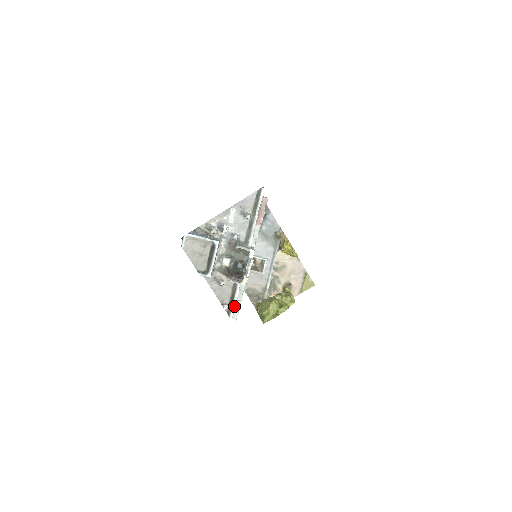
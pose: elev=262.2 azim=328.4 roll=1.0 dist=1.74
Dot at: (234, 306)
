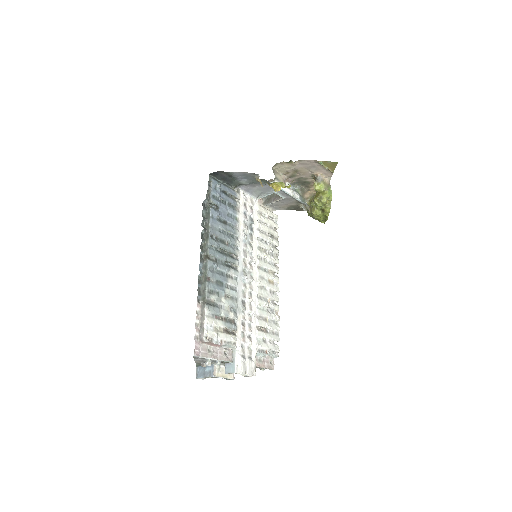
Dot at: occluded
